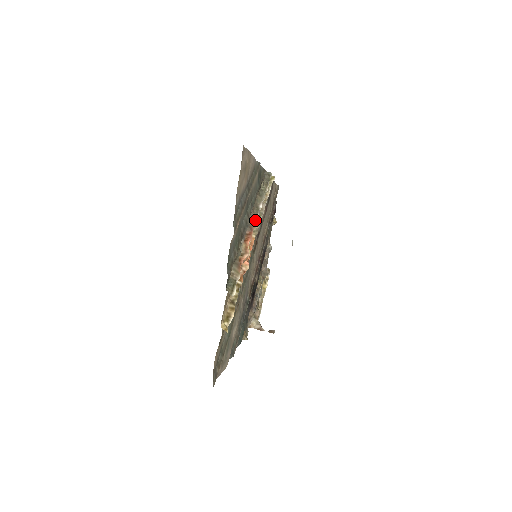
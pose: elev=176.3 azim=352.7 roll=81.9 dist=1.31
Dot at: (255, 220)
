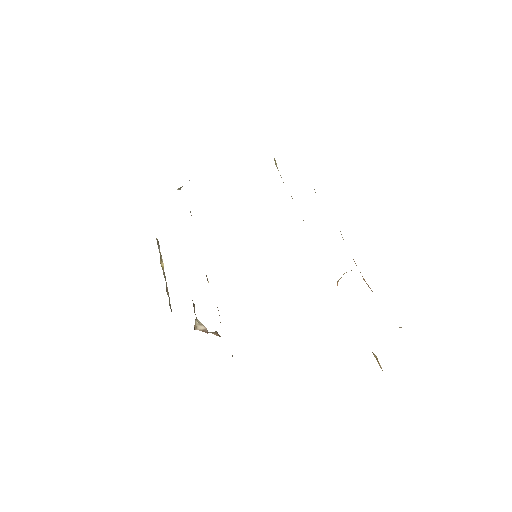
Dot at: occluded
